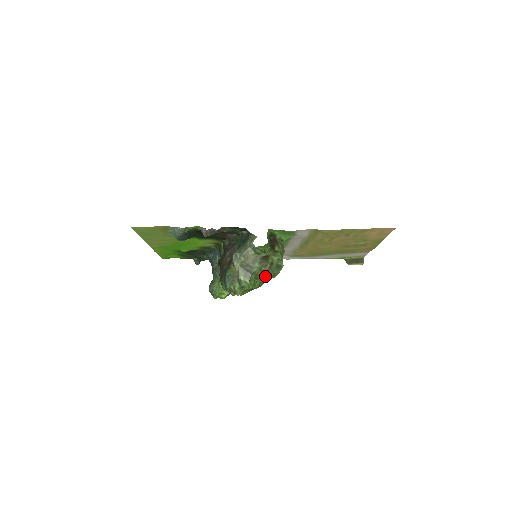
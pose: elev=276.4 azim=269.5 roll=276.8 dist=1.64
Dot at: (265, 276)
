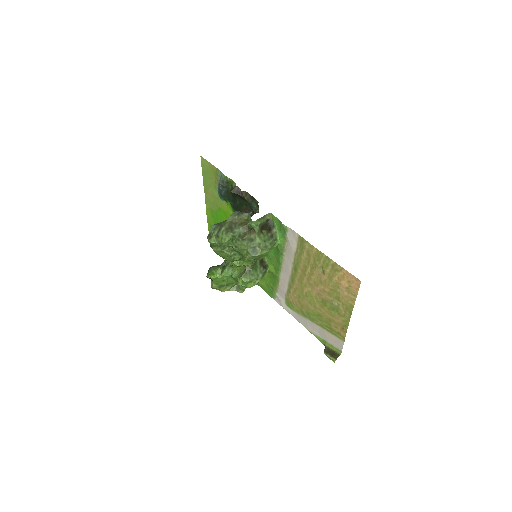
Dot at: (239, 243)
